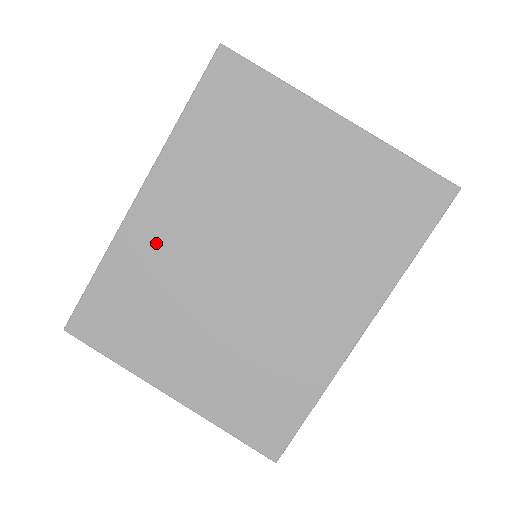
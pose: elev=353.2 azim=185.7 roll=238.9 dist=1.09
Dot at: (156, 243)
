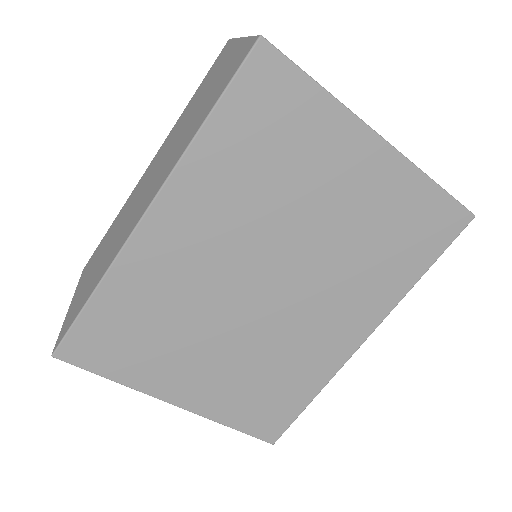
Dot at: (166, 266)
